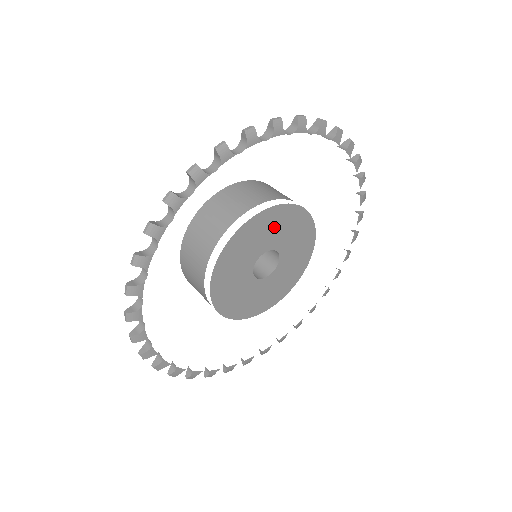
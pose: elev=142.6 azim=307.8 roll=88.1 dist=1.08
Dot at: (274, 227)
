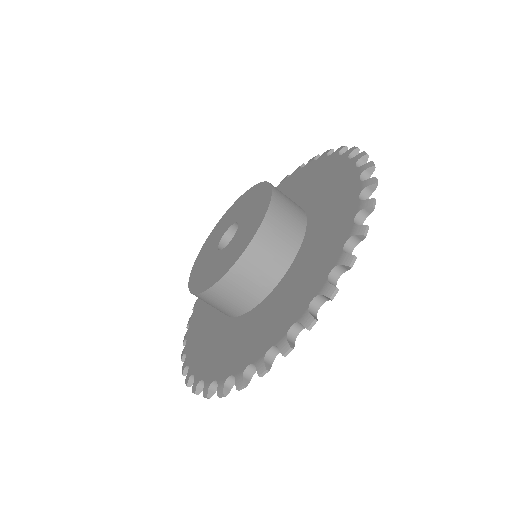
Dot at: occluded
